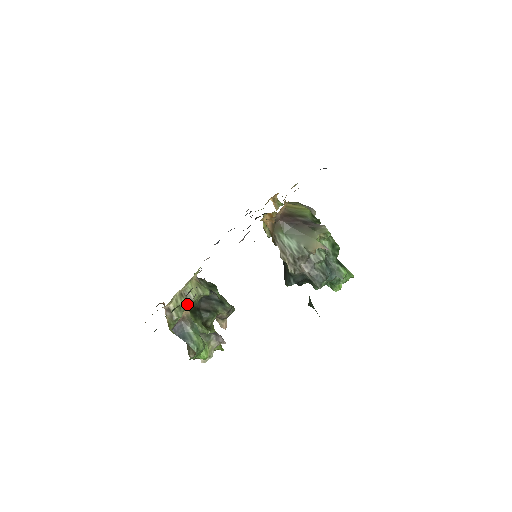
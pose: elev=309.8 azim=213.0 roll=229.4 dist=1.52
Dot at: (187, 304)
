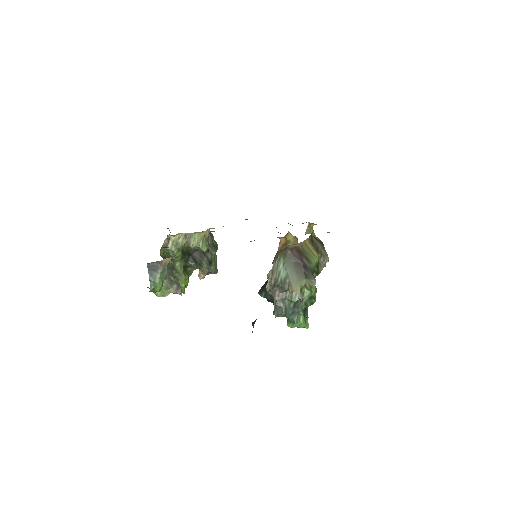
Dot at: (184, 245)
